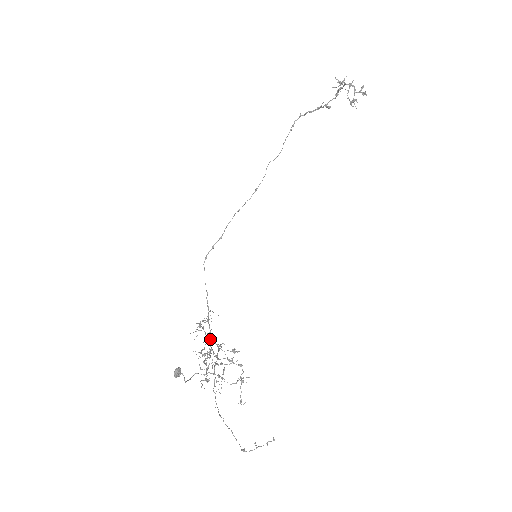
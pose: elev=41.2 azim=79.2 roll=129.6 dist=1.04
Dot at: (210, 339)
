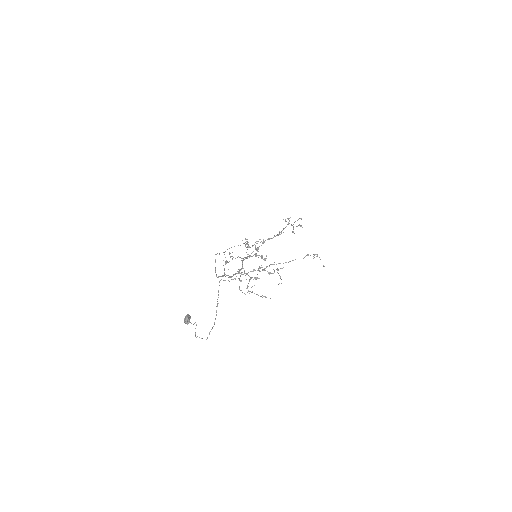
Dot at: (242, 258)
